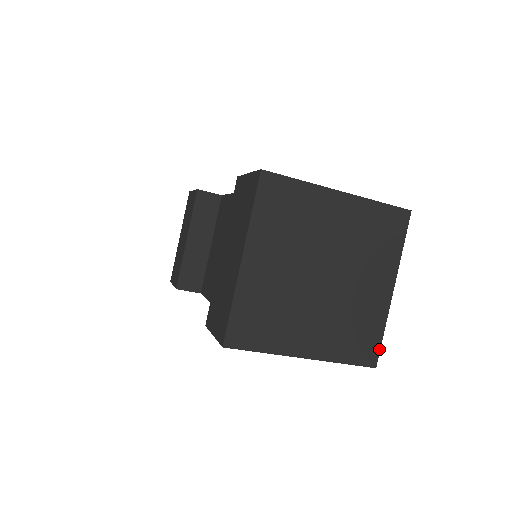
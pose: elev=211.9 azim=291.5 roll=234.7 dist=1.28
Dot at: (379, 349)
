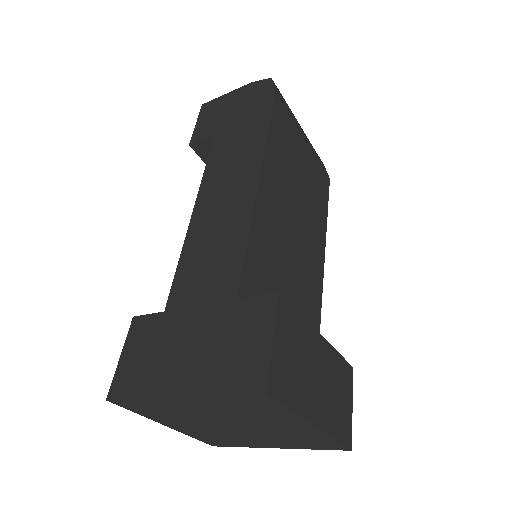
Dot at: (342, 445)
